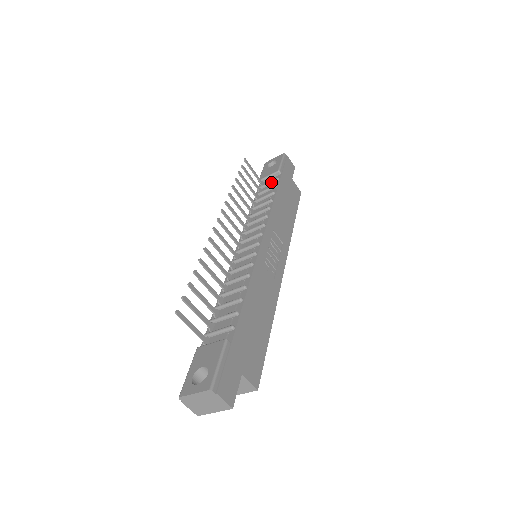
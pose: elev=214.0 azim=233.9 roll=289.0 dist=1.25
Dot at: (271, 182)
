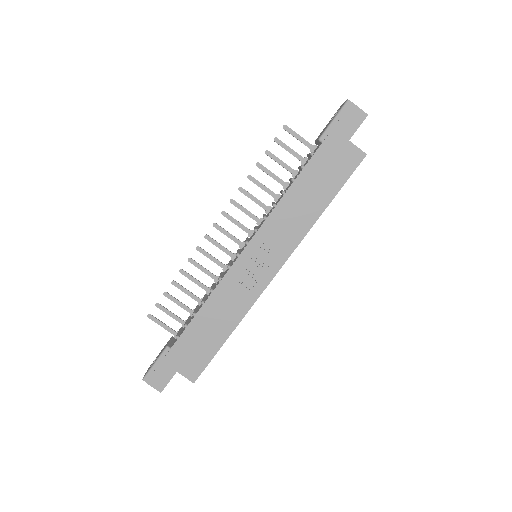
Dot at: (309, 155)
